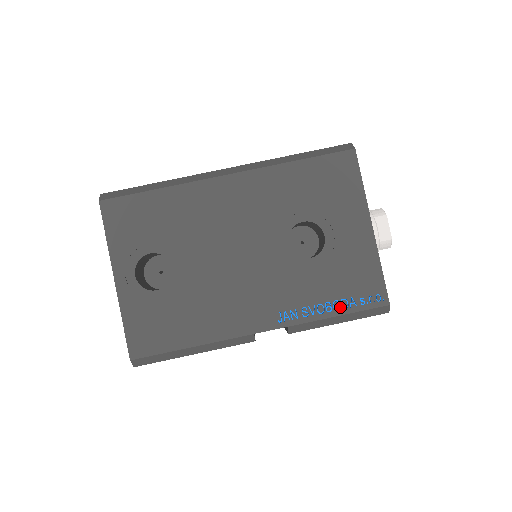
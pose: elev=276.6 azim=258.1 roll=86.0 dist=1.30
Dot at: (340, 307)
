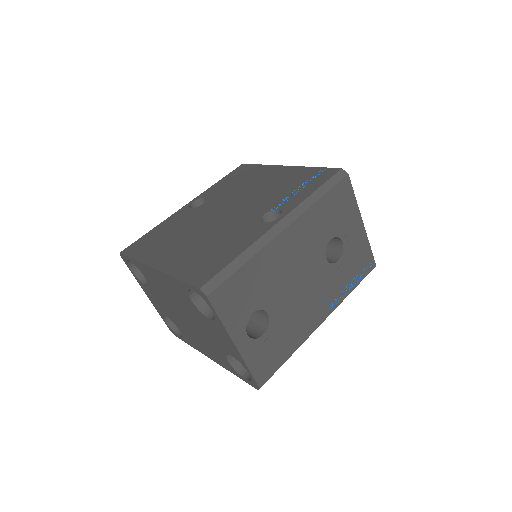
Dot at: (356, 281)
